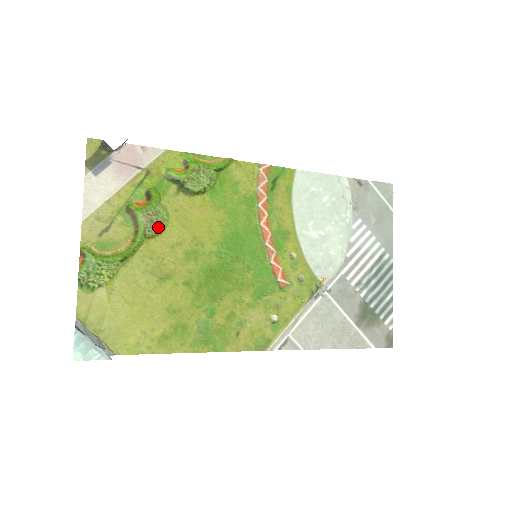
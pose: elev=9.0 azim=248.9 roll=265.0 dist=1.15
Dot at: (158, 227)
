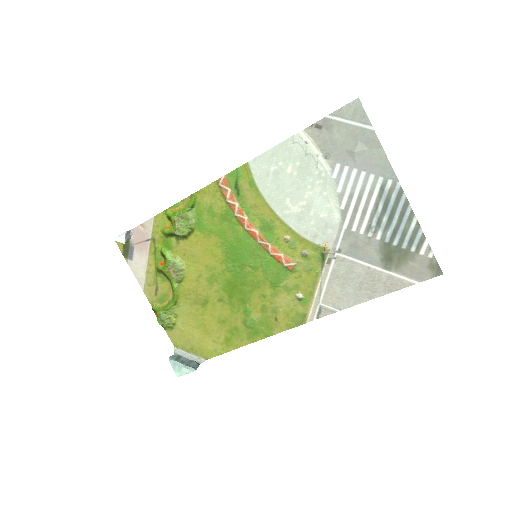
Dot at: (180, 273)
